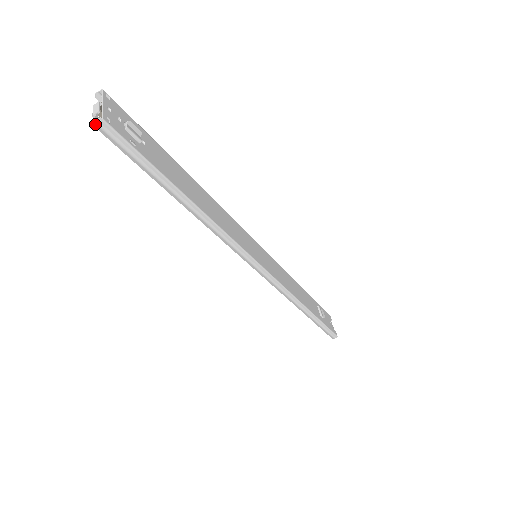
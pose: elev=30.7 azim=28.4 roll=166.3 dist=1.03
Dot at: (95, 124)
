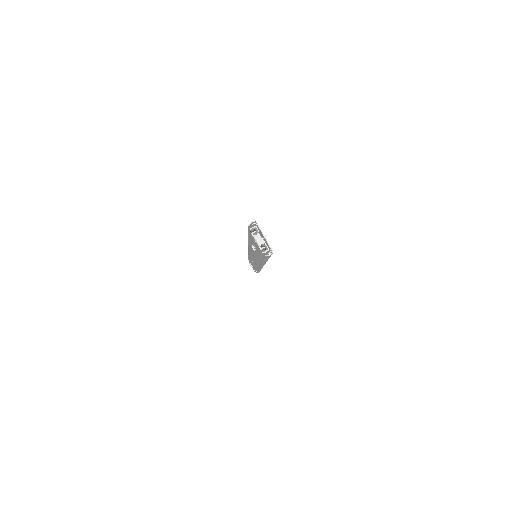
Dot at: (268, 255)
